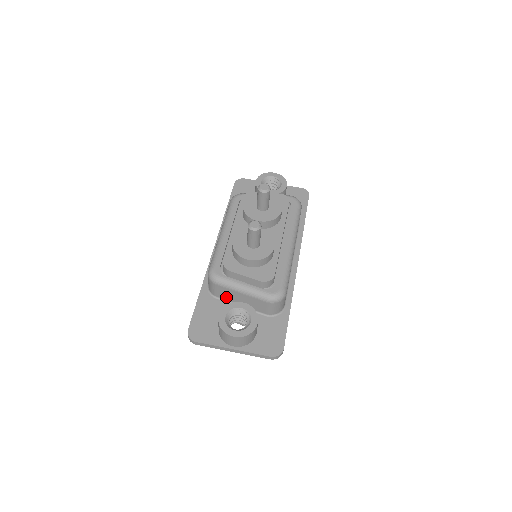
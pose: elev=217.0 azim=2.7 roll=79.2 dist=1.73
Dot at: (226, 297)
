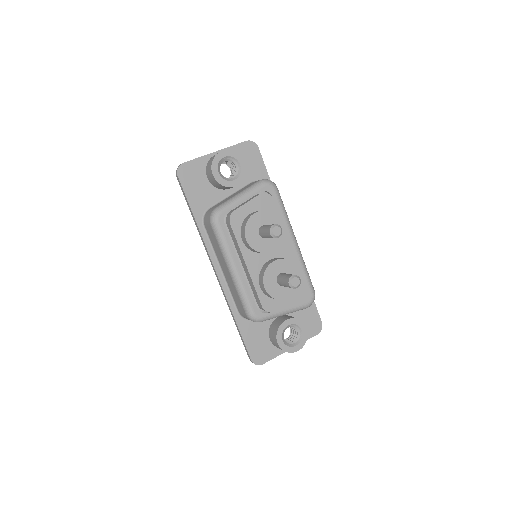
Dot at: occluded
